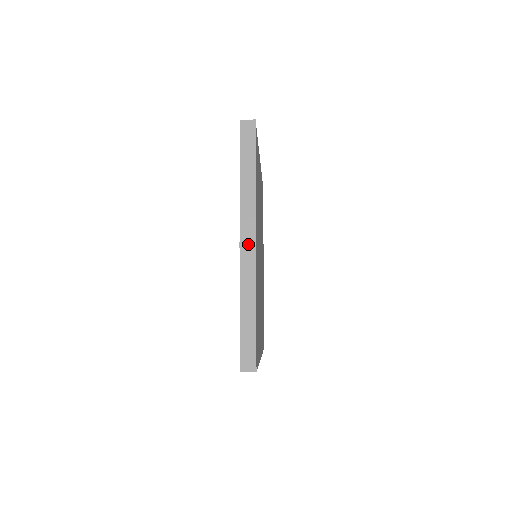
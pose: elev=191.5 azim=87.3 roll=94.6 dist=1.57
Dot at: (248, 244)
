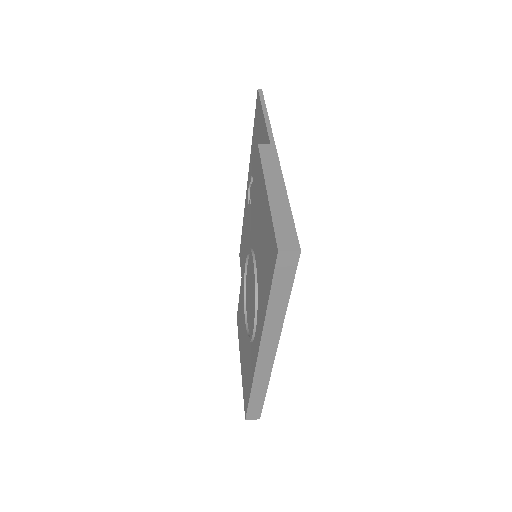
Dot at: (267, 356)
